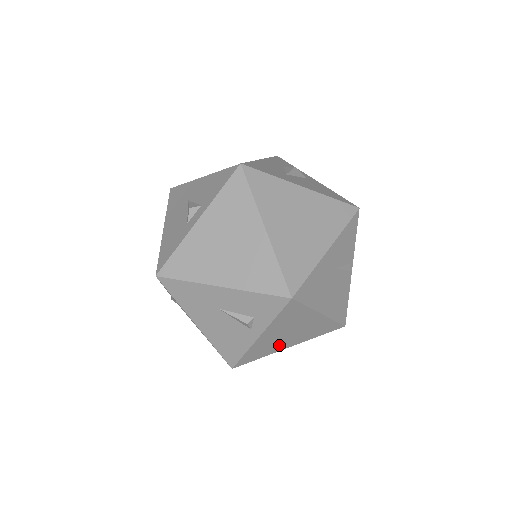
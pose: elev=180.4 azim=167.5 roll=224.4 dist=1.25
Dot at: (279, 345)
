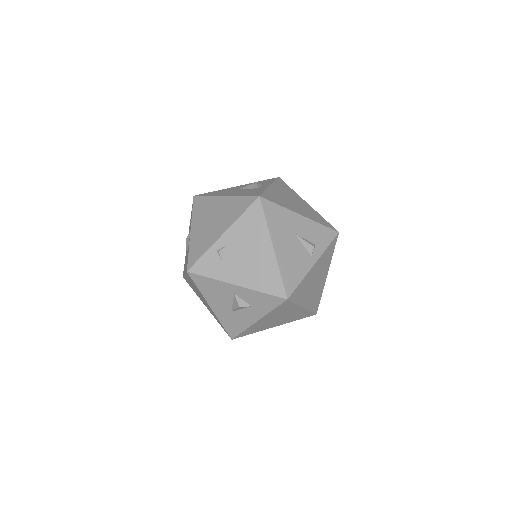
Dot at: (306, 295)
